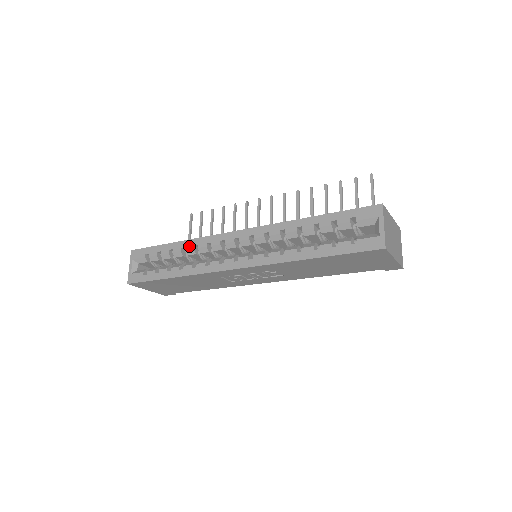
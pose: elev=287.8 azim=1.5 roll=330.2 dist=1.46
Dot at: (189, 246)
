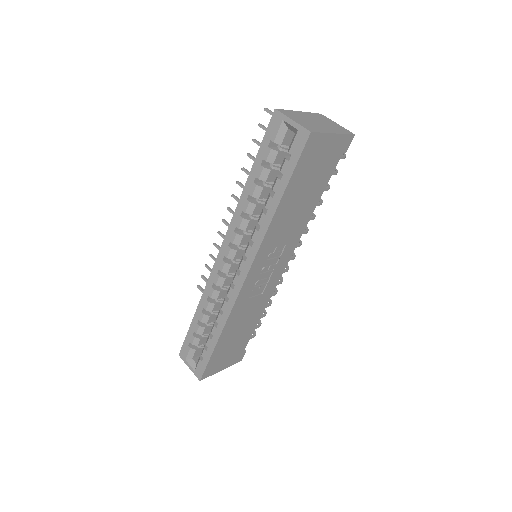
Dot at: (205, 304)
